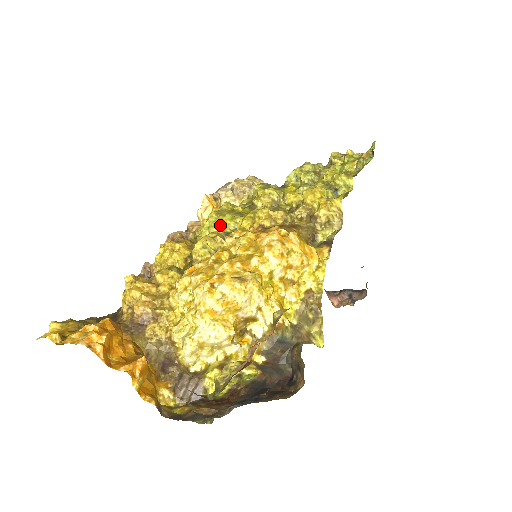
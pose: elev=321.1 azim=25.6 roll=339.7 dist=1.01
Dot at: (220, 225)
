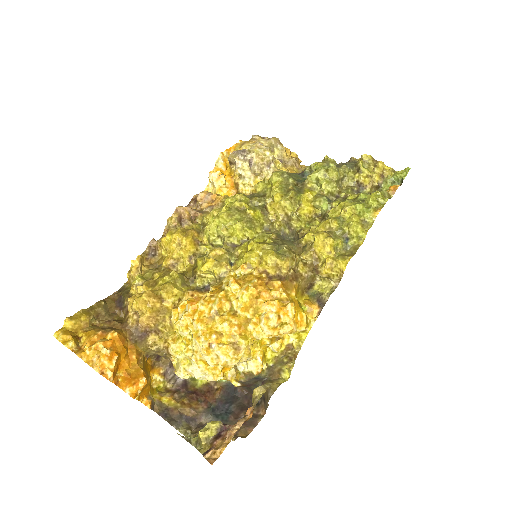
Dot at: (229, 229)
